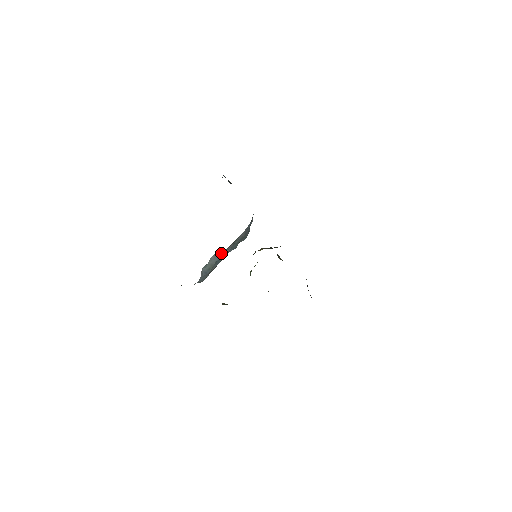
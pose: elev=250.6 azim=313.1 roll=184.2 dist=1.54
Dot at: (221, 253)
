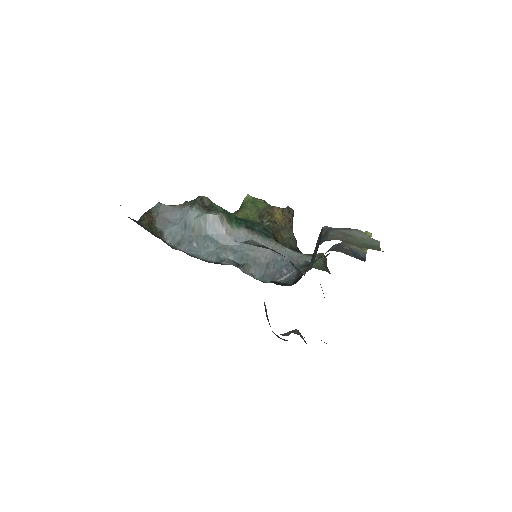
Dot at: (224, 230)
